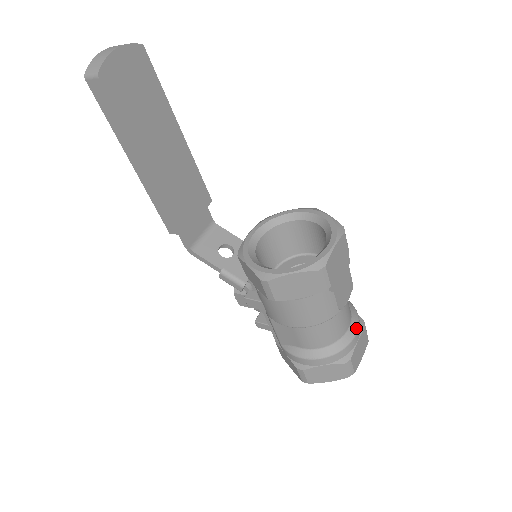
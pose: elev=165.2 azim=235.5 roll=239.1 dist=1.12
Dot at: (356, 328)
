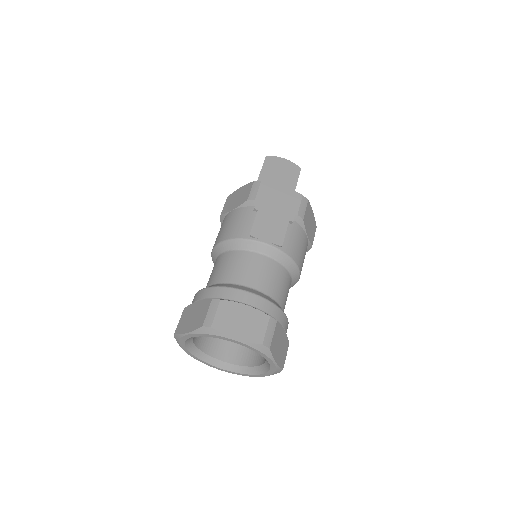
Dot at: (257, 293)
